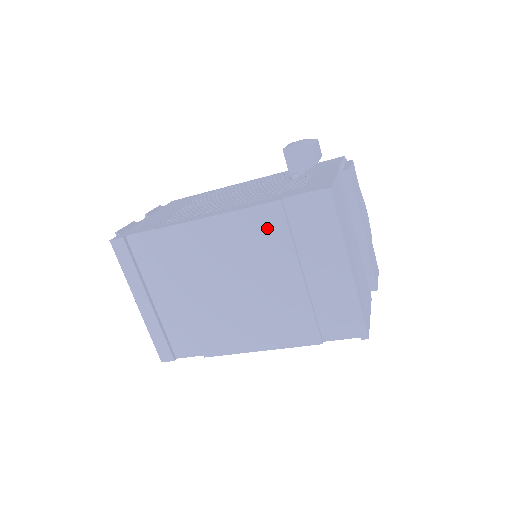
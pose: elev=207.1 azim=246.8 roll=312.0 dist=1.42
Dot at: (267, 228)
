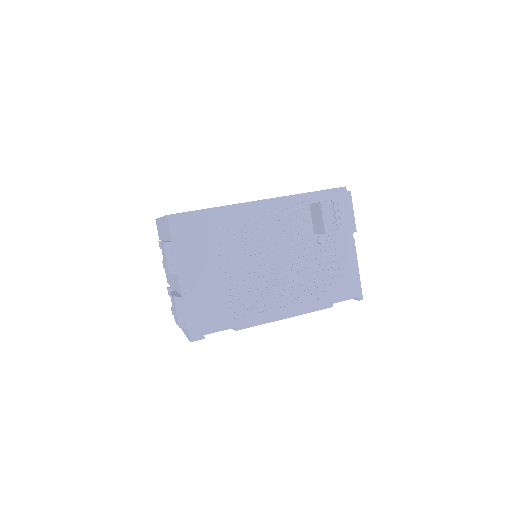
Dot at: occluded
